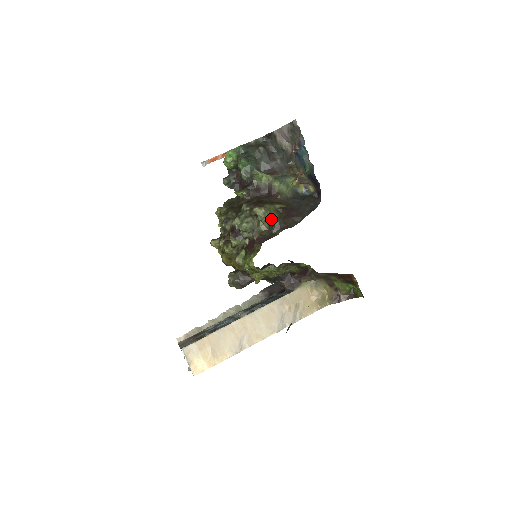
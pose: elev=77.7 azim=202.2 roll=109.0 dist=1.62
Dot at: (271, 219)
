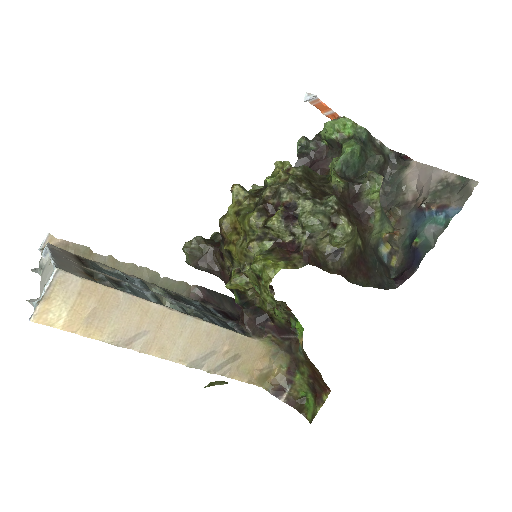
Dot at: (343, 248)
